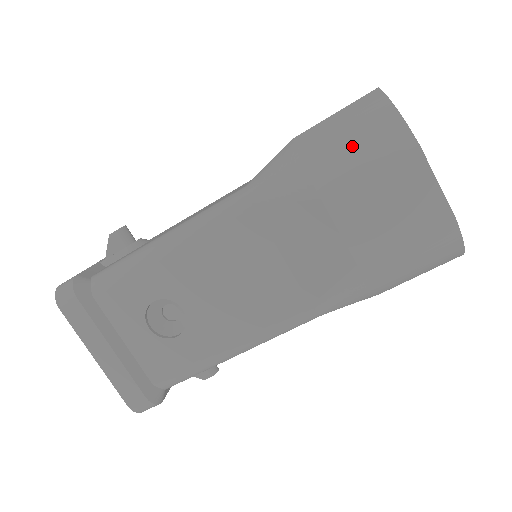
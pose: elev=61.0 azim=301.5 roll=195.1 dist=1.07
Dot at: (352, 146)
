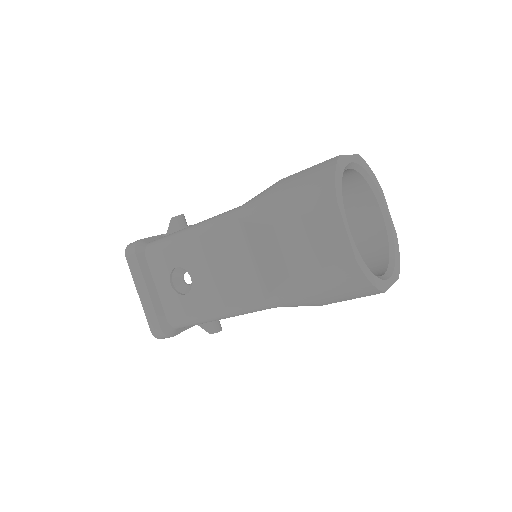
Dot at: (301, 194)
